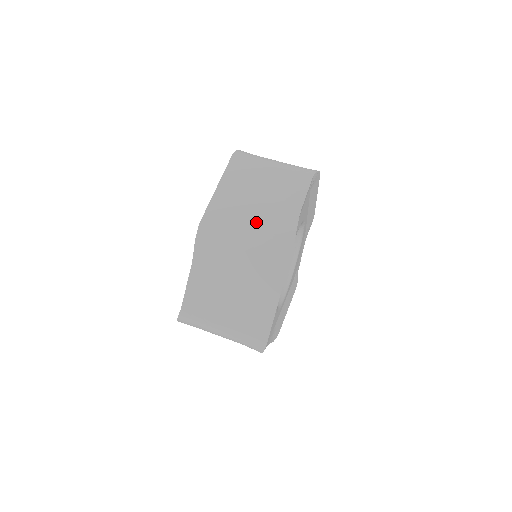
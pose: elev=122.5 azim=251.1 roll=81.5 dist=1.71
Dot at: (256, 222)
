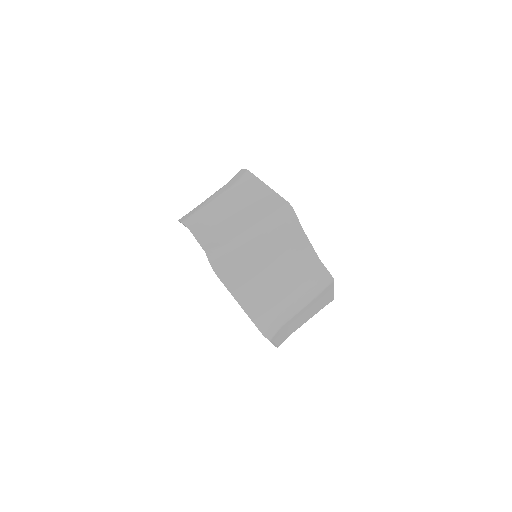
Dot at: (297, 295)
